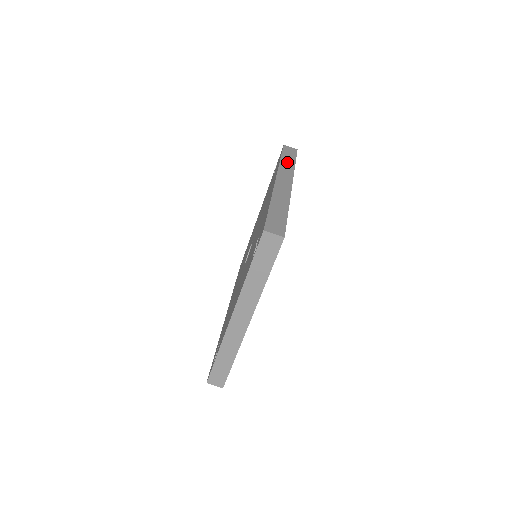
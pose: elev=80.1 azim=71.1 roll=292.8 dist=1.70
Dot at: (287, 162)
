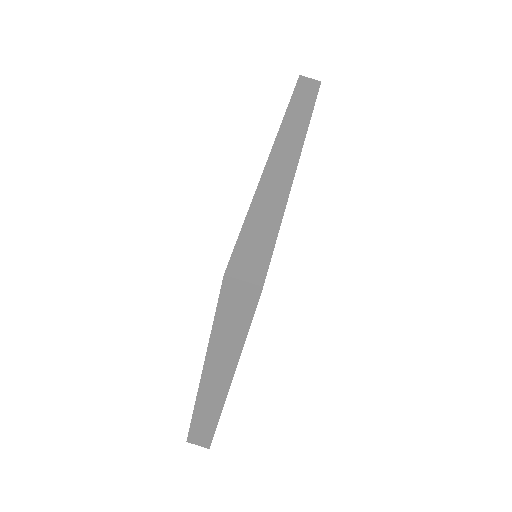
Dot at: (299, 109)
